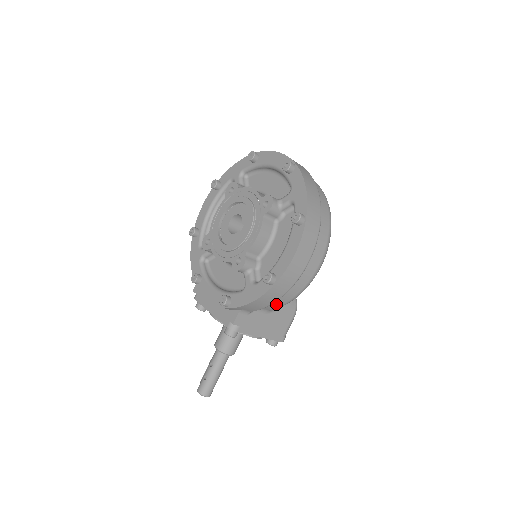
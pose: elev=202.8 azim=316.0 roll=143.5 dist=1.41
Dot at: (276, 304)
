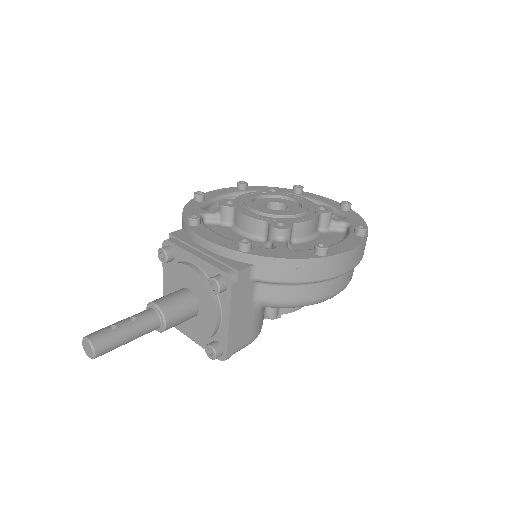
Dot at: (282, 294)
